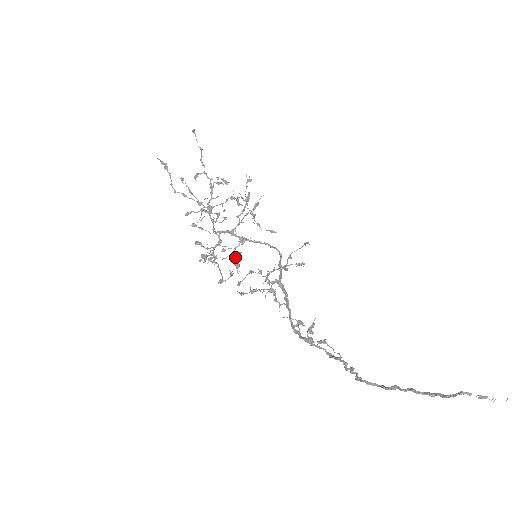
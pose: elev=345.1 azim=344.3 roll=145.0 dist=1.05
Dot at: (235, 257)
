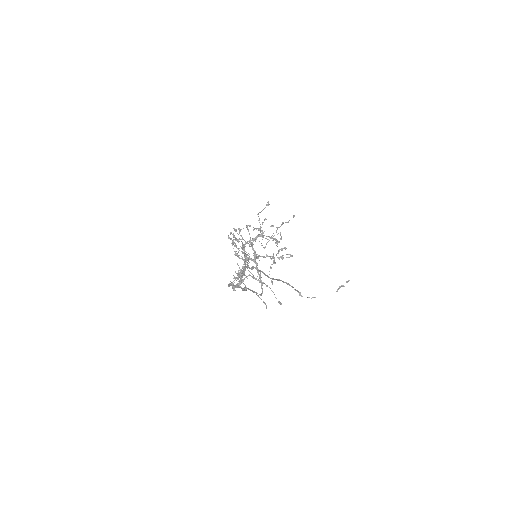
Dot at: occluded
